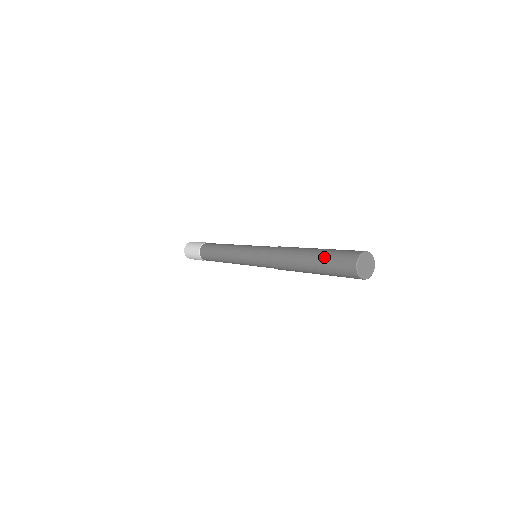
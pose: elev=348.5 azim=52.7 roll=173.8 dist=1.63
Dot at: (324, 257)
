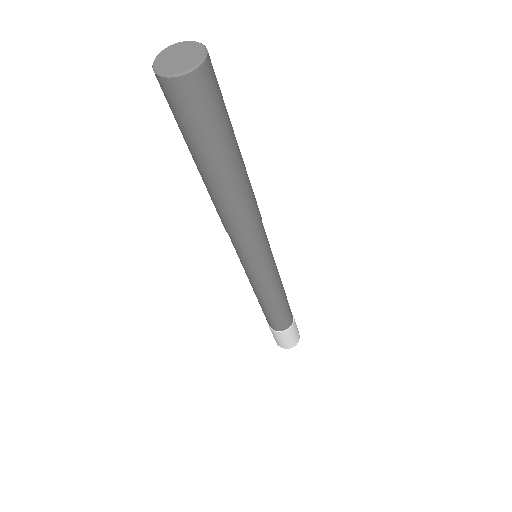
Dot at: occluded
